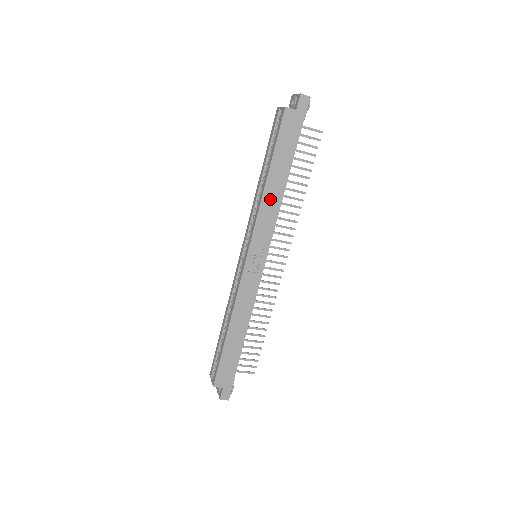
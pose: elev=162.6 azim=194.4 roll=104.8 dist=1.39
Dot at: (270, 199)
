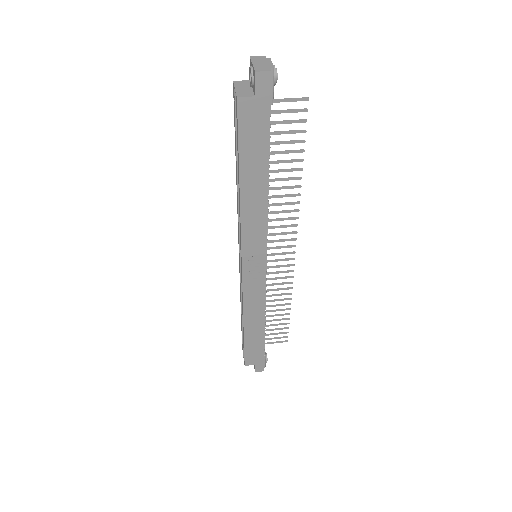
Dot at: (251, 209)
